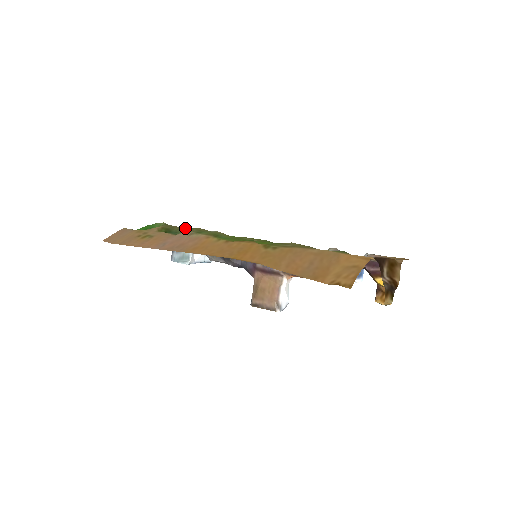
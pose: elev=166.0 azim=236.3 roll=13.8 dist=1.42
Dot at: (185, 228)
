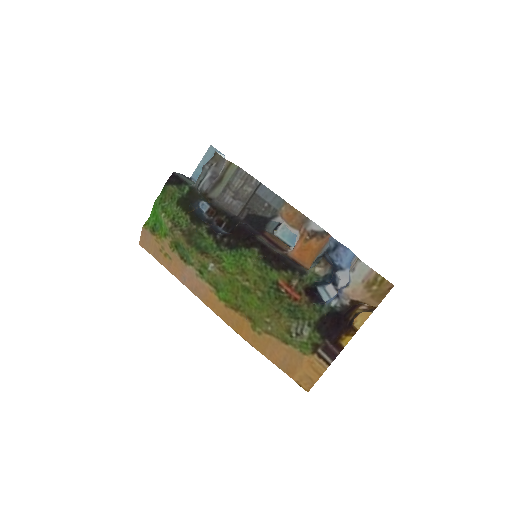
Dot at: (188, 250)
